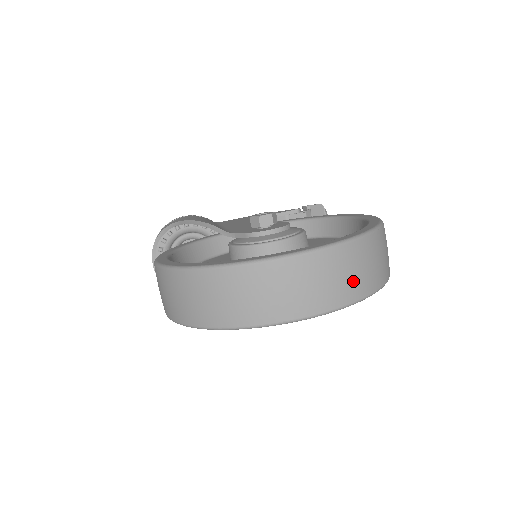
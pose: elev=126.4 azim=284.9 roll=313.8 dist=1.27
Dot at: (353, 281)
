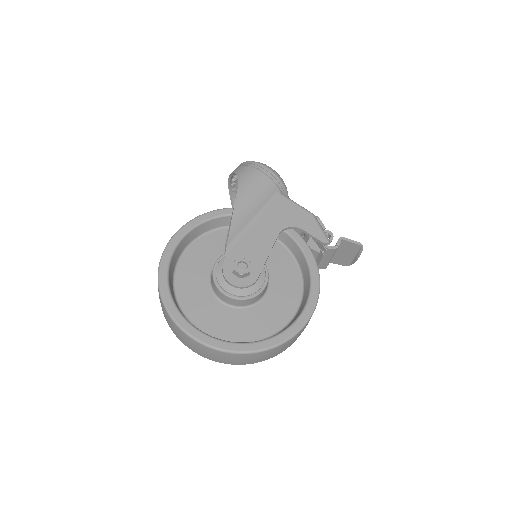
Dot at: (217, 359)
